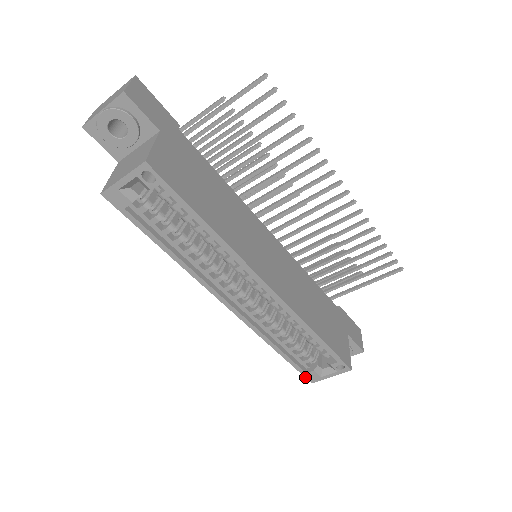
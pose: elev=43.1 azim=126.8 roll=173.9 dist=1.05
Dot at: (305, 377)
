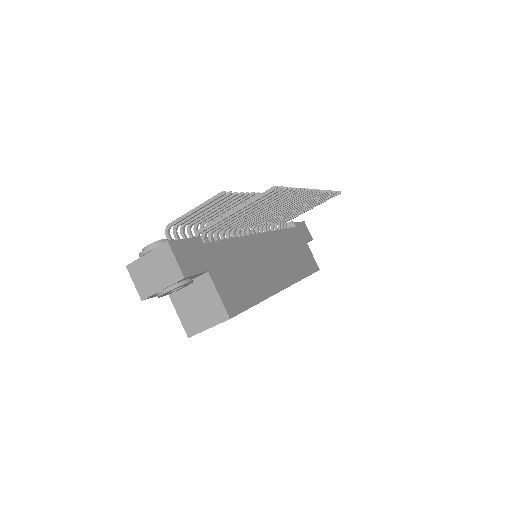
Dot at: occluded
